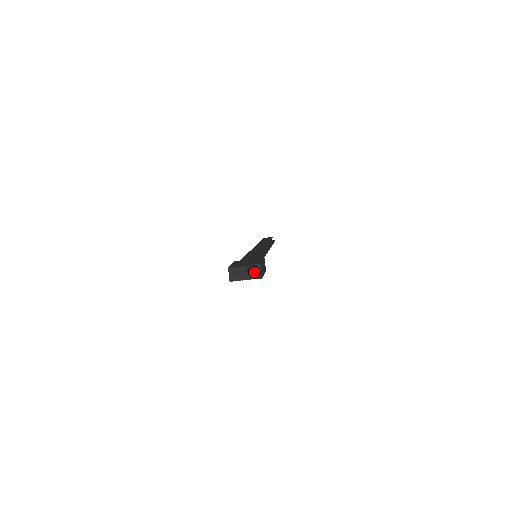
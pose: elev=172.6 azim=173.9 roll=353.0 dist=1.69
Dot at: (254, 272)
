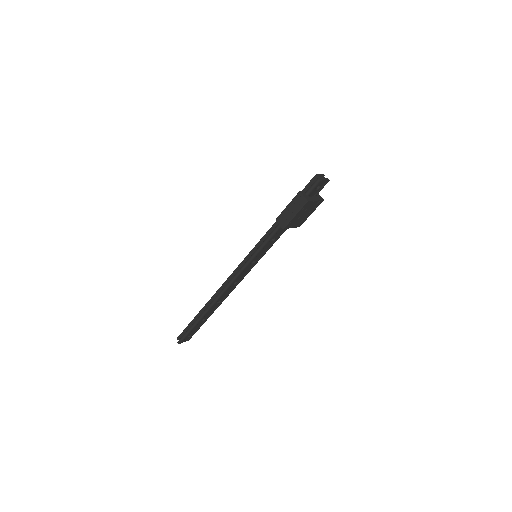
Dot at: (316, 195)
